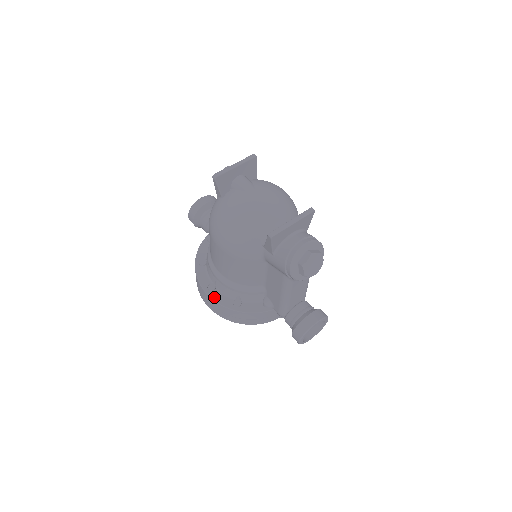
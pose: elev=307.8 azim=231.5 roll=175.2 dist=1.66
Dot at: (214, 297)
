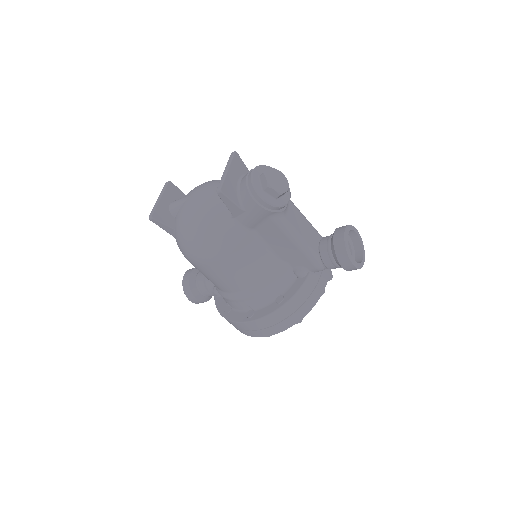
Dot at: (258, 316)
